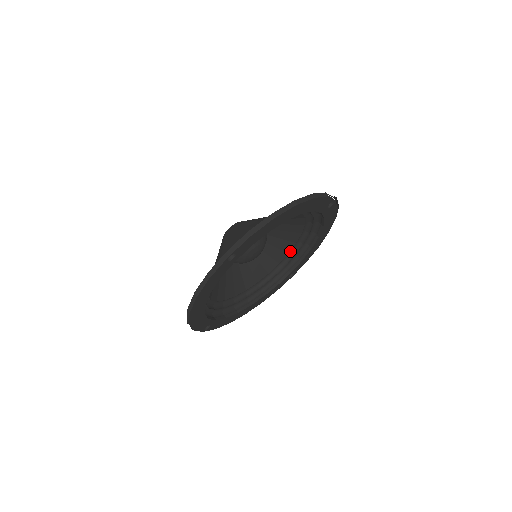
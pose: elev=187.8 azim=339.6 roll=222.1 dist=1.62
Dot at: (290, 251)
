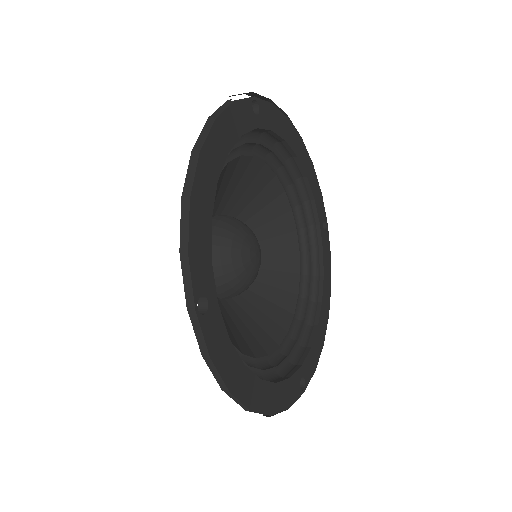
Dot at: (291, 206)
